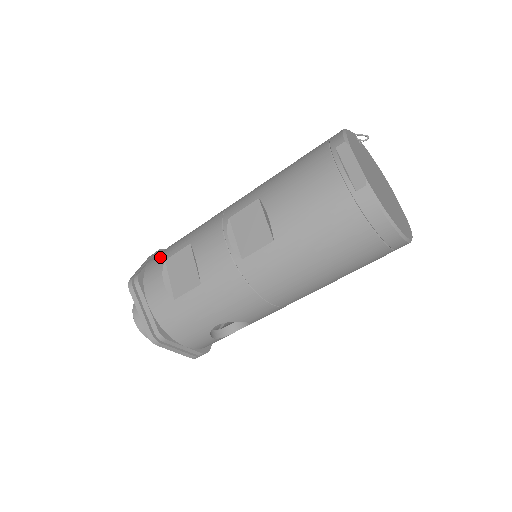
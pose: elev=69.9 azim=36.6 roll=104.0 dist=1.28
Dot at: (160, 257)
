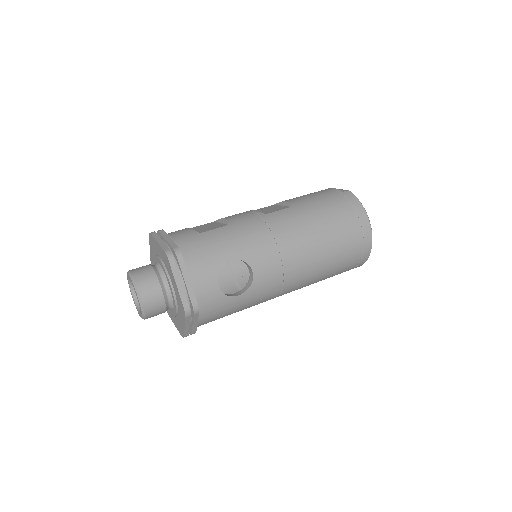
Dot at: occluded
